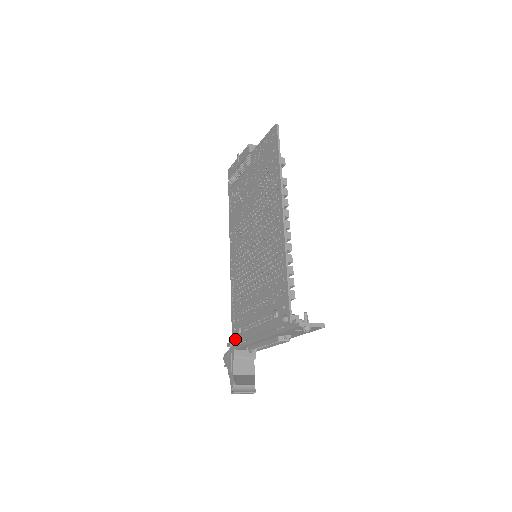
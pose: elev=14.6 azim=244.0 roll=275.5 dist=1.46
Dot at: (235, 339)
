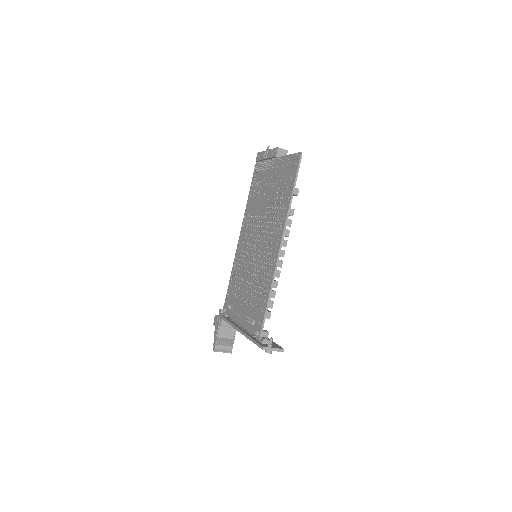
Dot at: (225, 310)
